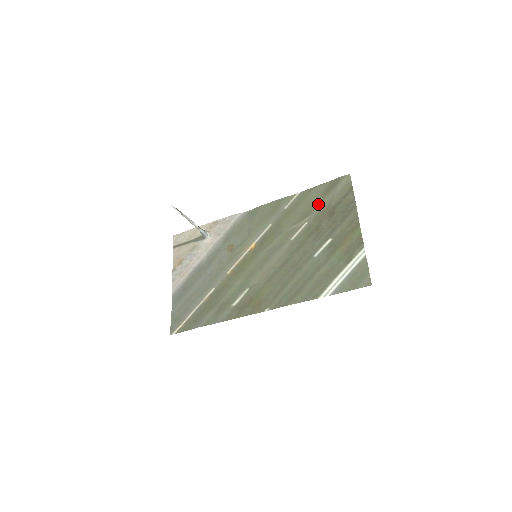
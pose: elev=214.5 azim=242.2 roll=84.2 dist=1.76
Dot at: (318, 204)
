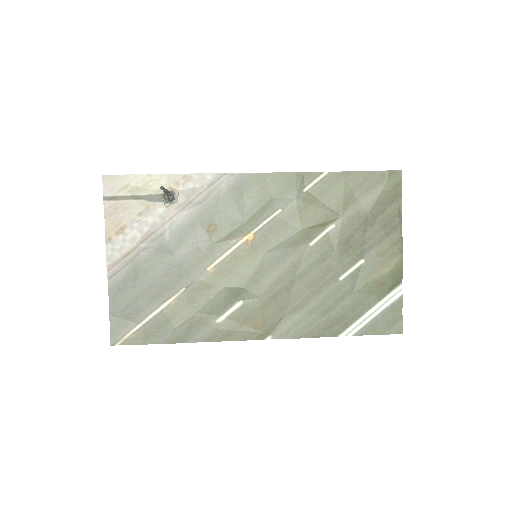
Dot at: (353, 202)
